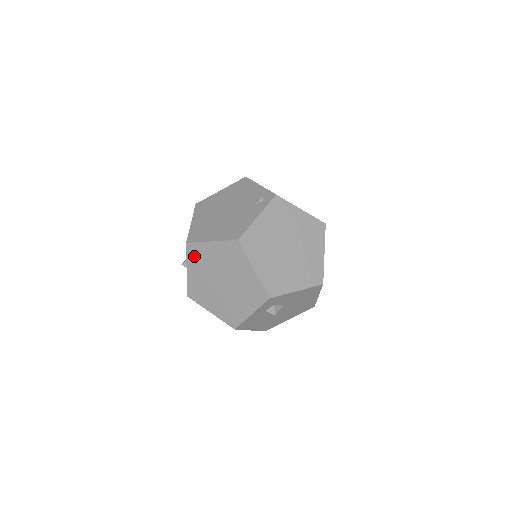
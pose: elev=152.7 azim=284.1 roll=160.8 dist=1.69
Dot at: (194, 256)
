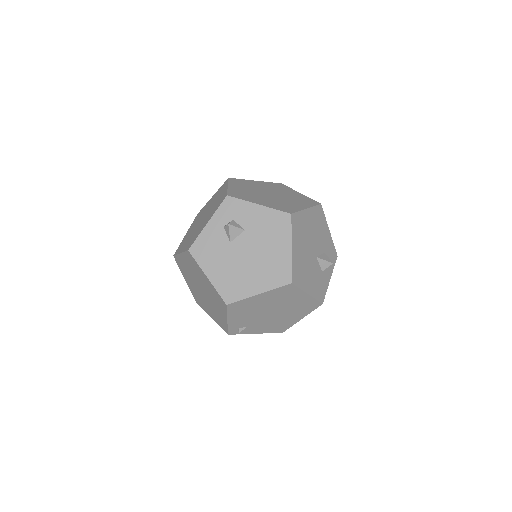
Dot at: occluded
